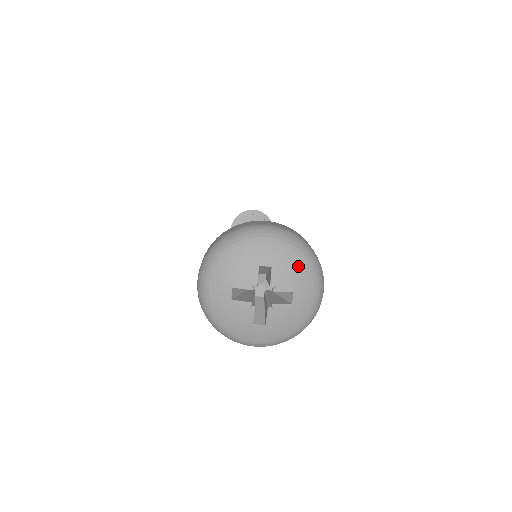
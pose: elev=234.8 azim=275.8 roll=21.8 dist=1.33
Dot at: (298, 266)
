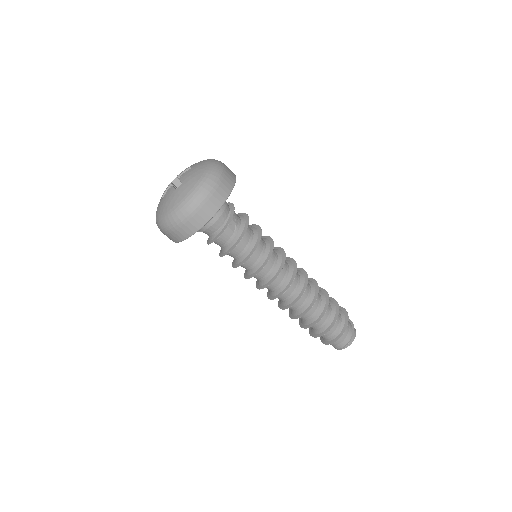
Dot at: occluded
